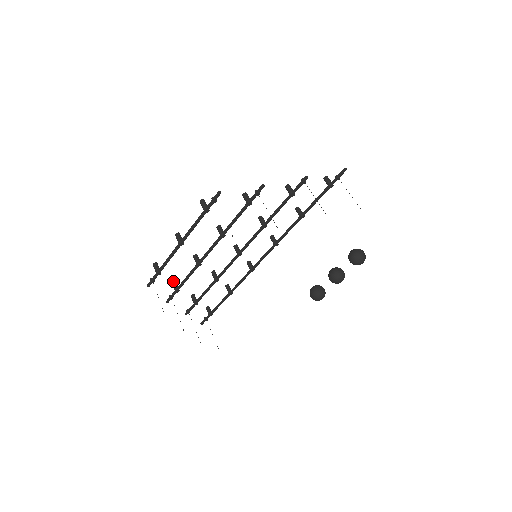
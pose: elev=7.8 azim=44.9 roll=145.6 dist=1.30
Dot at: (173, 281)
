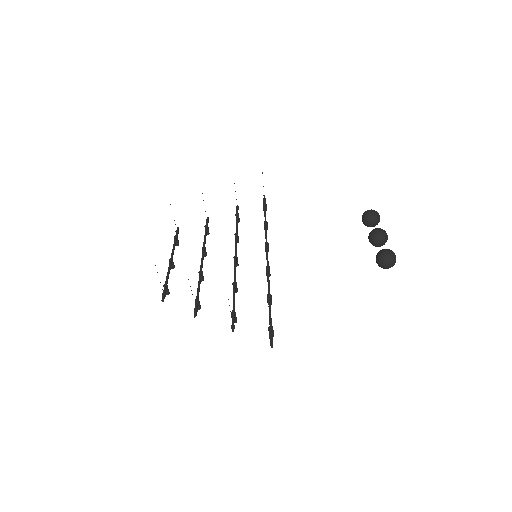
Dot at: occluded
